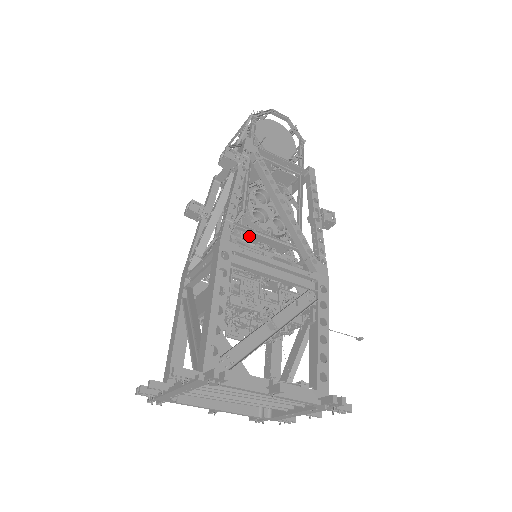
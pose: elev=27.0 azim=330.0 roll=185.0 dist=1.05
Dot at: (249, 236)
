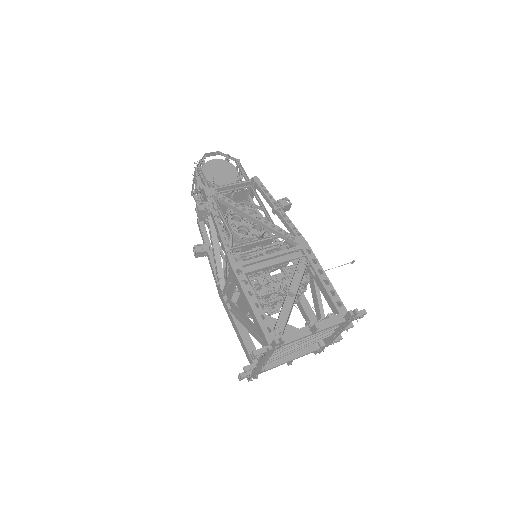
Dot at: (244, 248)
